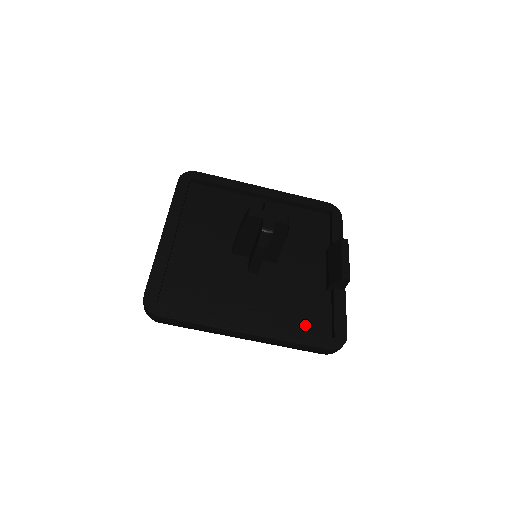
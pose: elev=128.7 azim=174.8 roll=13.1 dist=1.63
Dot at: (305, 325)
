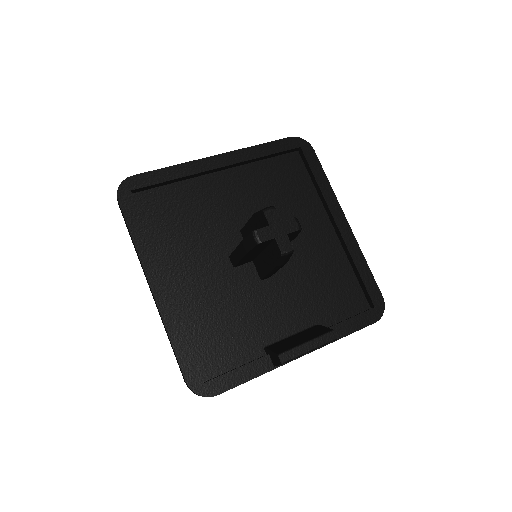
Dot at: (204, 344)
